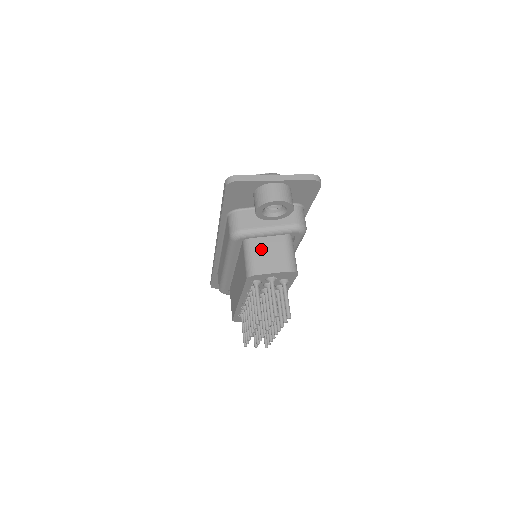
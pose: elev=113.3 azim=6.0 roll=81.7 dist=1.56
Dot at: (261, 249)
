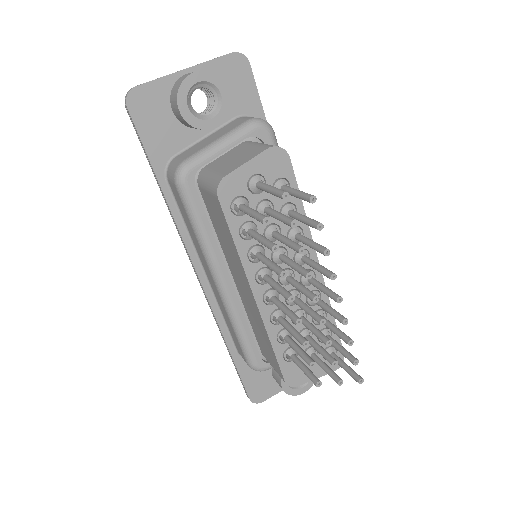
Dot at: (221, 164)
